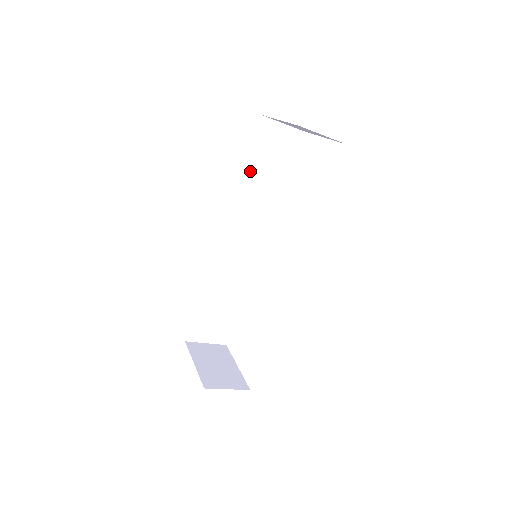
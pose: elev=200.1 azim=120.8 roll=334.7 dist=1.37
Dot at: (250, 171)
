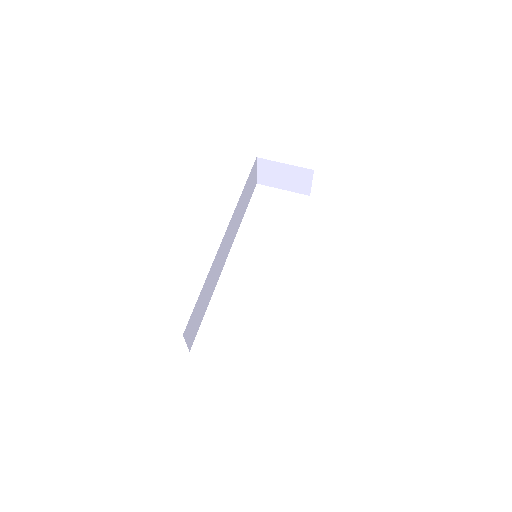
Dot at: (244, 192)
